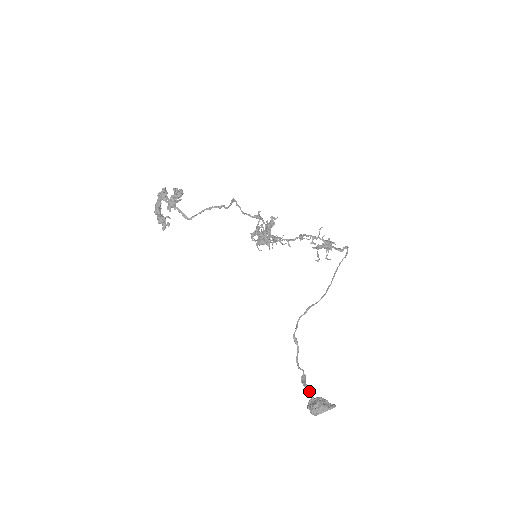
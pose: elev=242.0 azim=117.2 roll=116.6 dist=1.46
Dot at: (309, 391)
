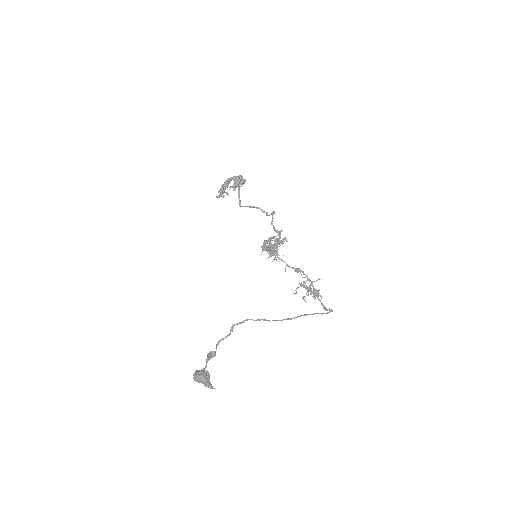
Dot at: occluded
